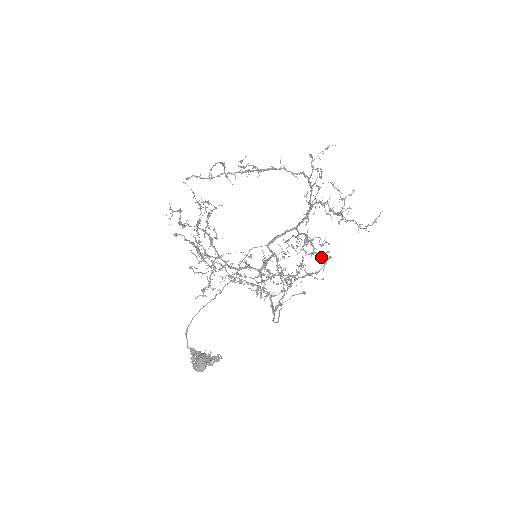
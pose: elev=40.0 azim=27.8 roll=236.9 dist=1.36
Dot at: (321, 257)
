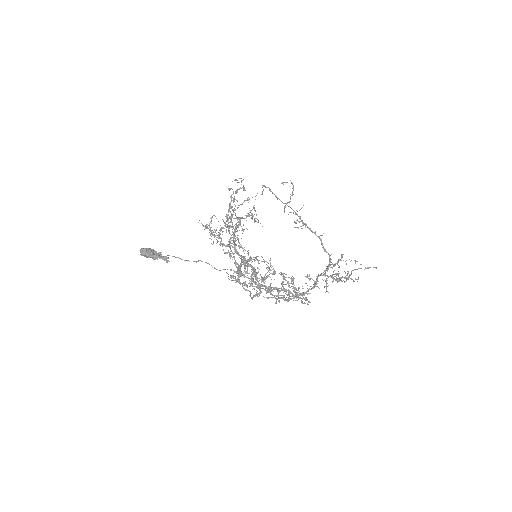
Dot at: occluded
